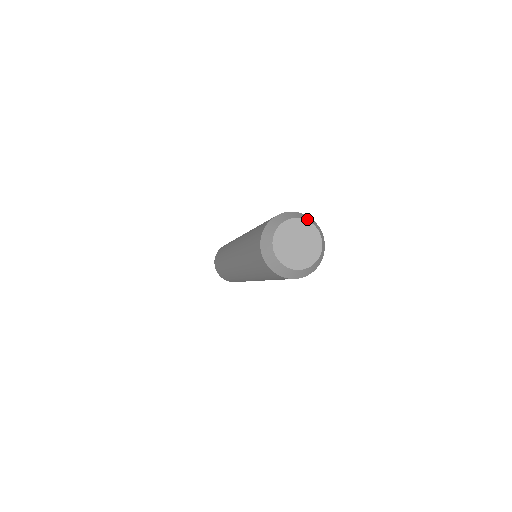
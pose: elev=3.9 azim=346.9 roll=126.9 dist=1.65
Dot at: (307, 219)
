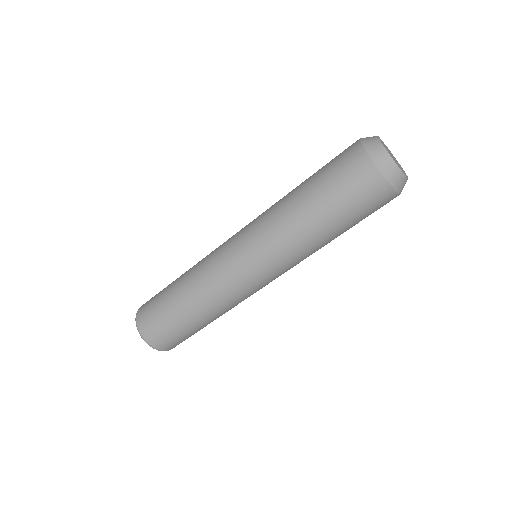
Dot at: occluded
